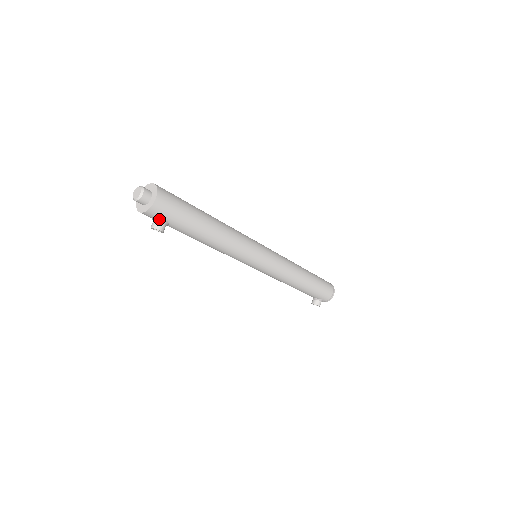
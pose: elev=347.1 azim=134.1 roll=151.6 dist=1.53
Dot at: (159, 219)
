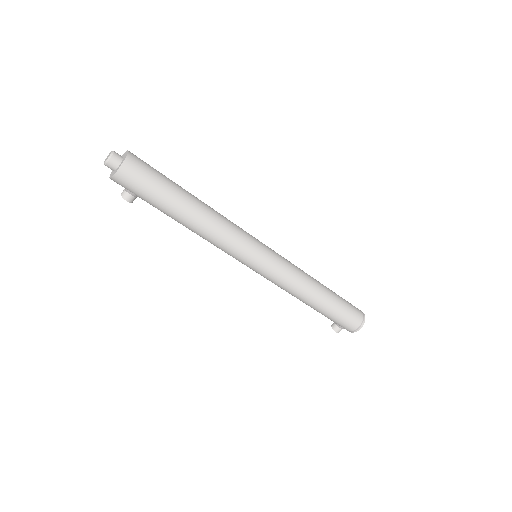
Dot at: (127, 189)
